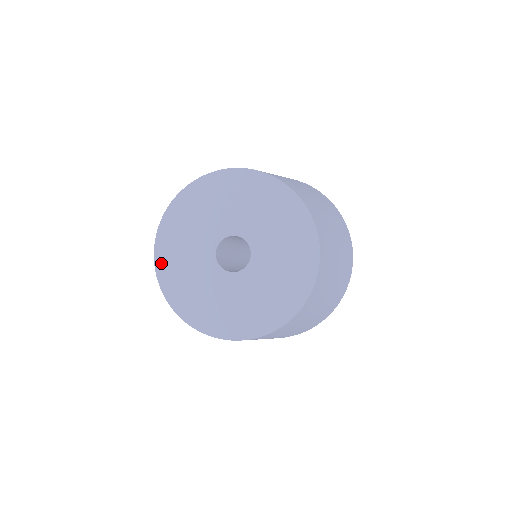
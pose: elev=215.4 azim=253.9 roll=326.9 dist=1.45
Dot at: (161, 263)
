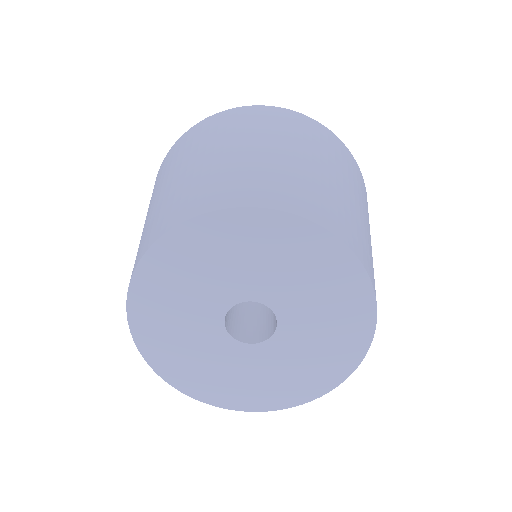
Dot at: (144, 339)
